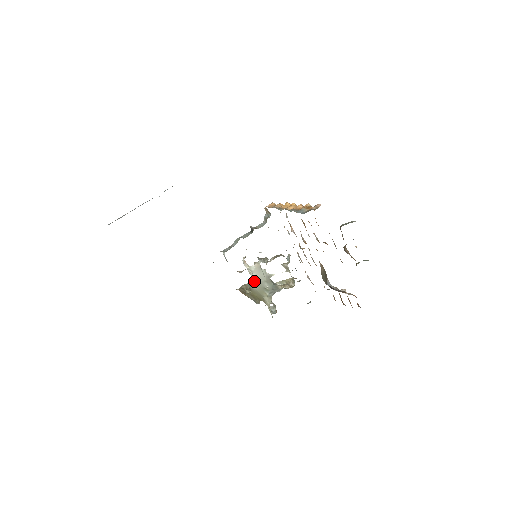
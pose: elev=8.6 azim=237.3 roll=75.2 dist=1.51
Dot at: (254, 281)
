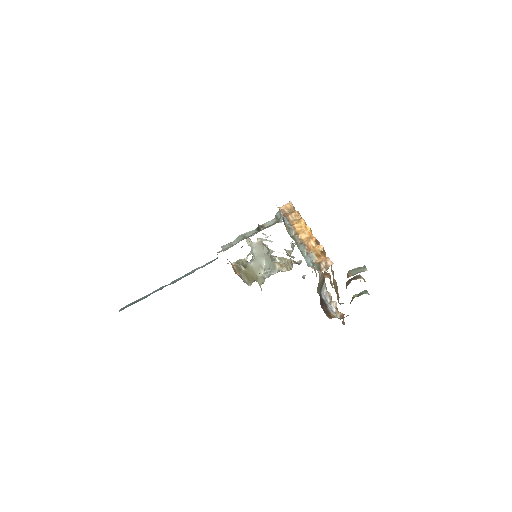
Dot at: (253, 254)
